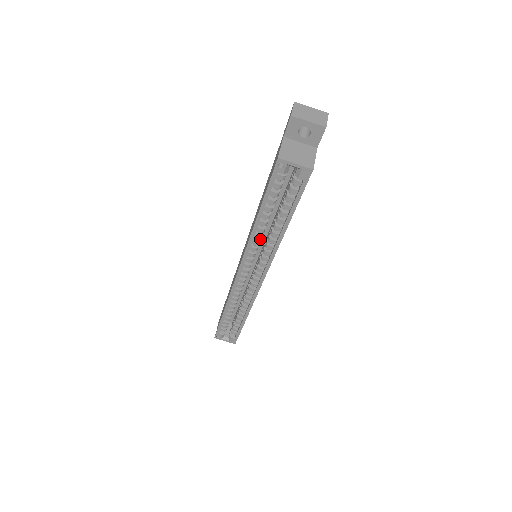
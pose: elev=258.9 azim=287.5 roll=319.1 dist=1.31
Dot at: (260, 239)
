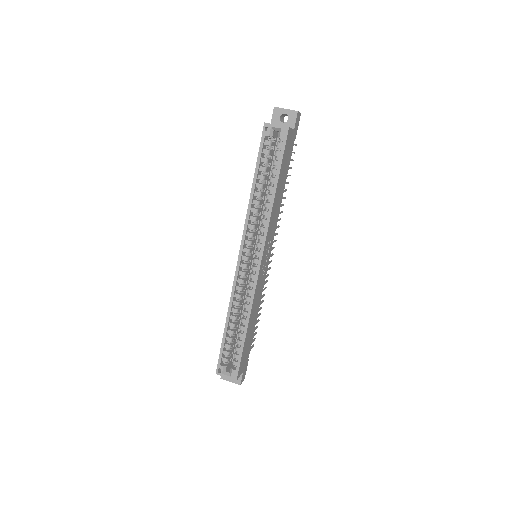
Dot at: (256, 217)
